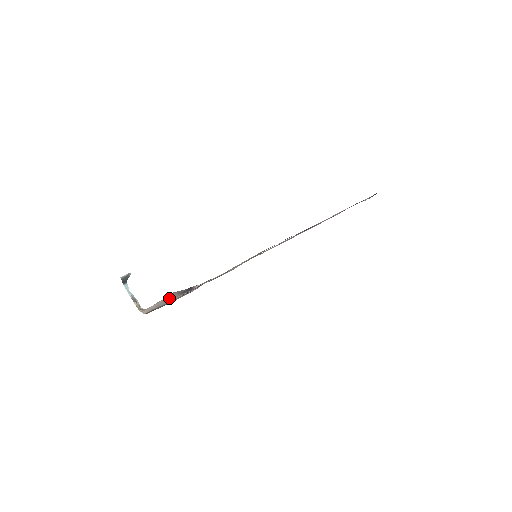
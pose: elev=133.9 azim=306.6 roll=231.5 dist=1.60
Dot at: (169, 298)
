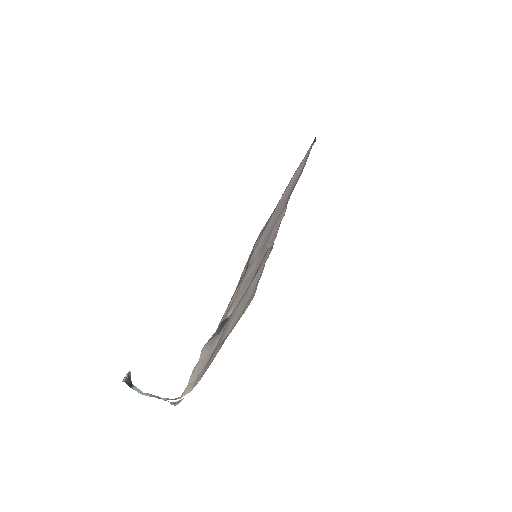
Dot at: (207, 351)
